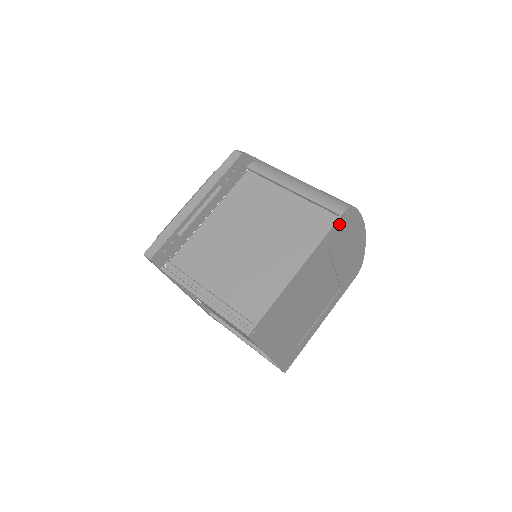
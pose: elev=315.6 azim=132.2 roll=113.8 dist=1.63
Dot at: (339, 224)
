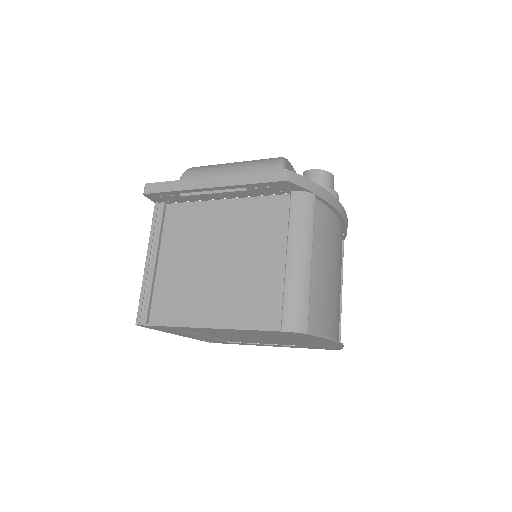
Dot at: (279, 332)
